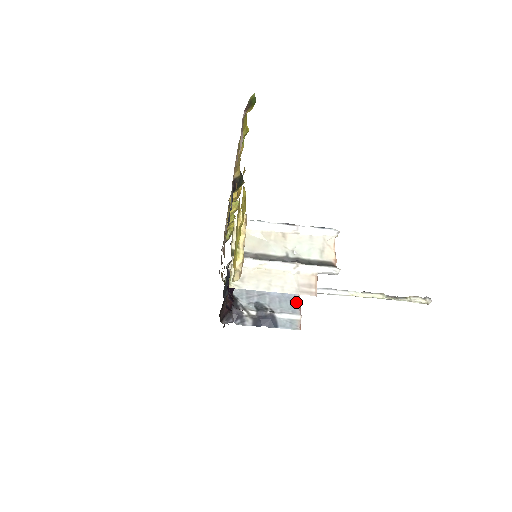
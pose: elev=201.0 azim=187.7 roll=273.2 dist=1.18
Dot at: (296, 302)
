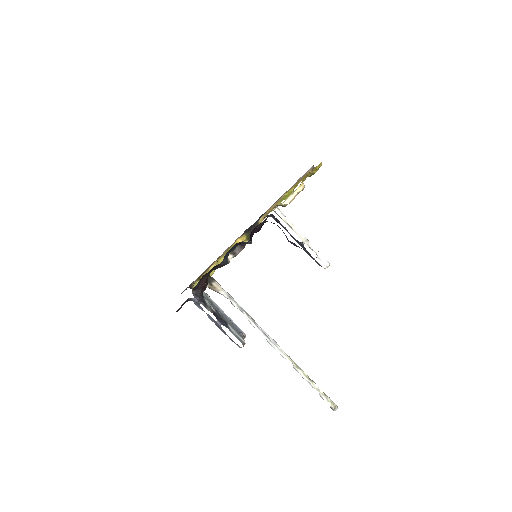
Dot at: (242, 335)
